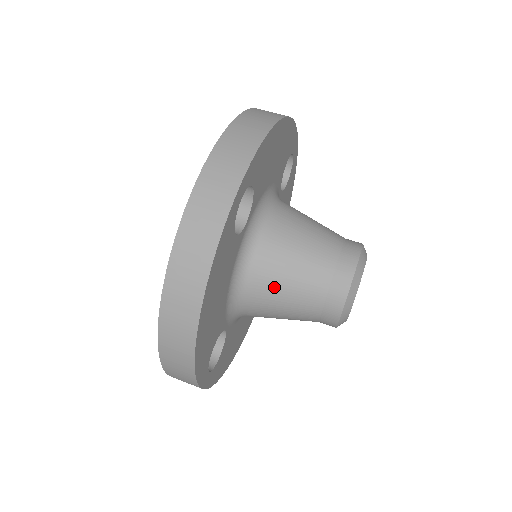
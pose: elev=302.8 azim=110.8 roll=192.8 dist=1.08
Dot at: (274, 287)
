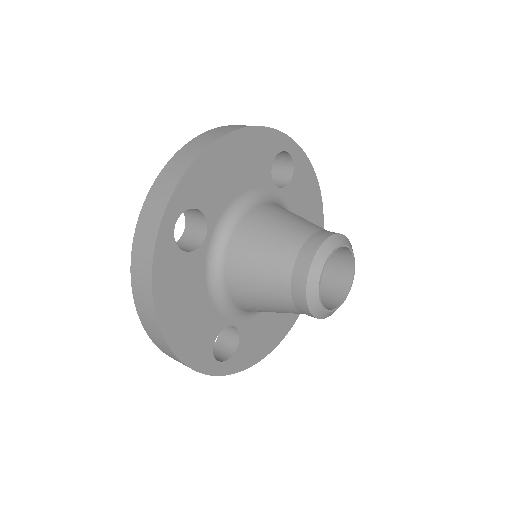
Dot at: (247, 288)
